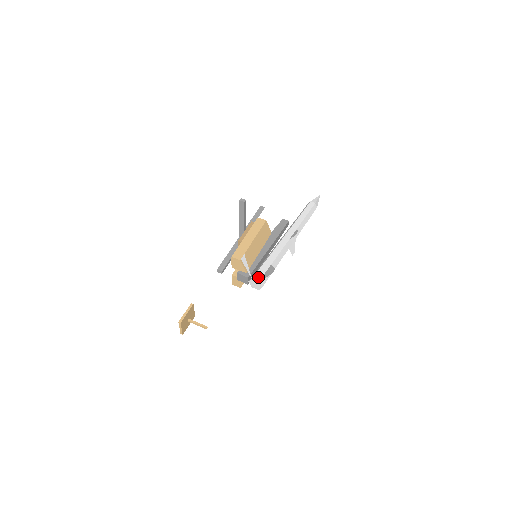
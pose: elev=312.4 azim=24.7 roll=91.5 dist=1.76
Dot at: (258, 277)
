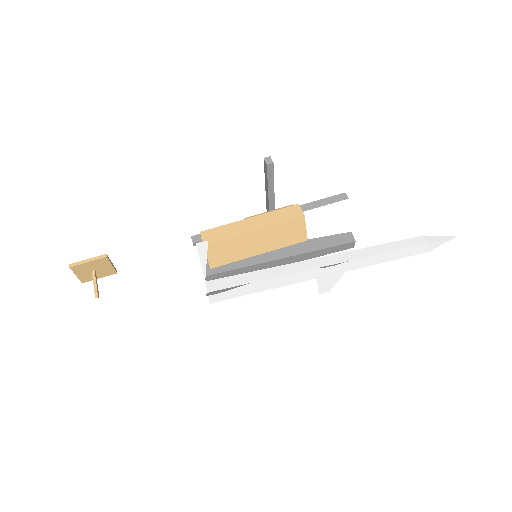
Dot at: (214, 286)
